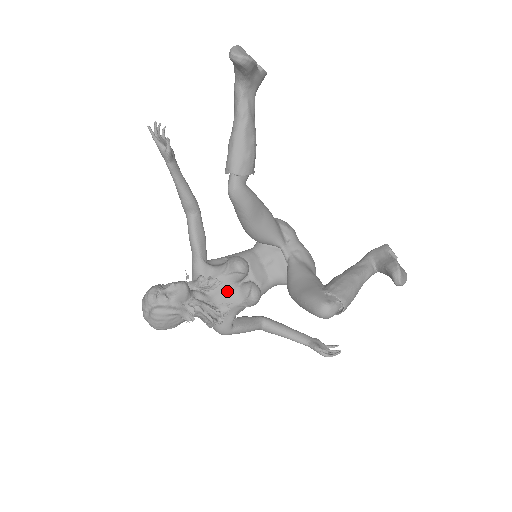
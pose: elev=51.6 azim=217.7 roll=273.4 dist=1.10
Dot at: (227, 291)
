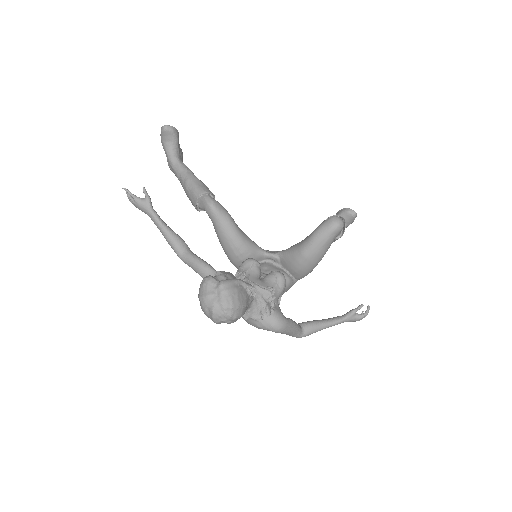
Dot at: (258, 283)
